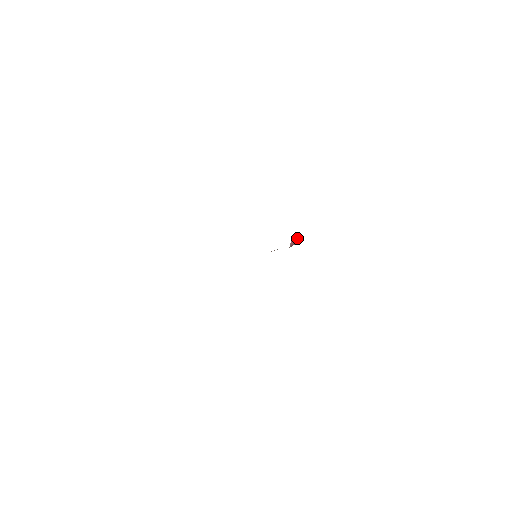
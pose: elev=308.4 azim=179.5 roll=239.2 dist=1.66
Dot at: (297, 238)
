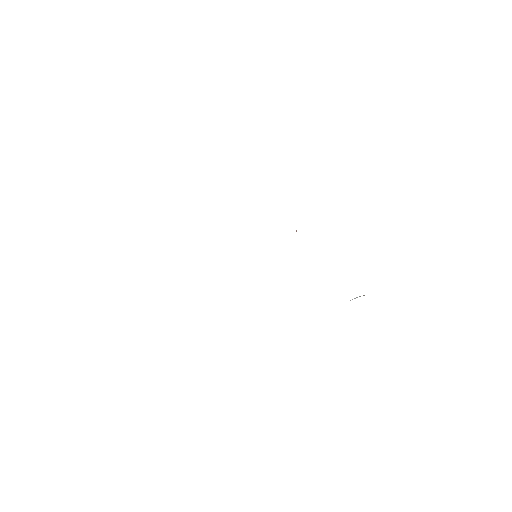
Dot at: (296, 231)
